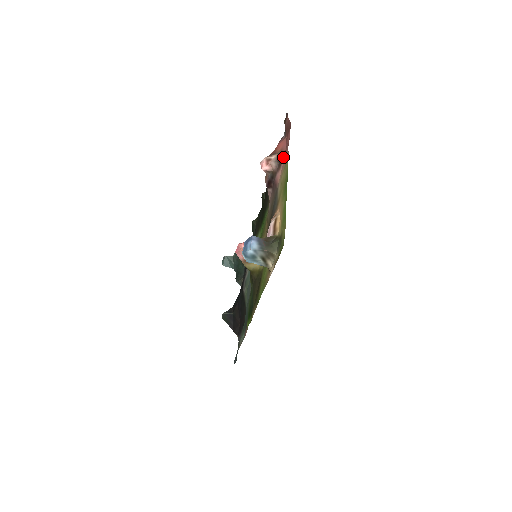
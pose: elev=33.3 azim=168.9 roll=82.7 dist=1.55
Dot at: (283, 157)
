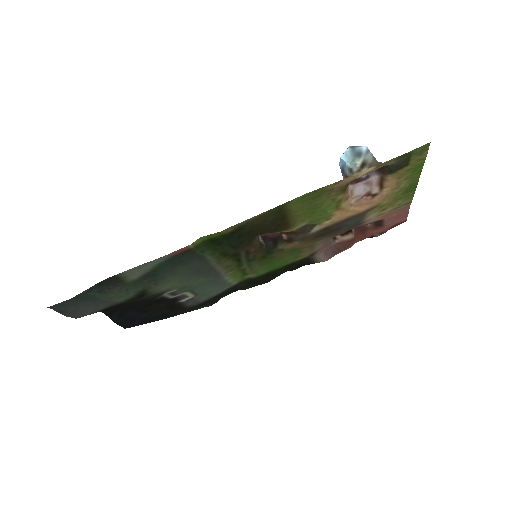
Dot at: (383, 222)
